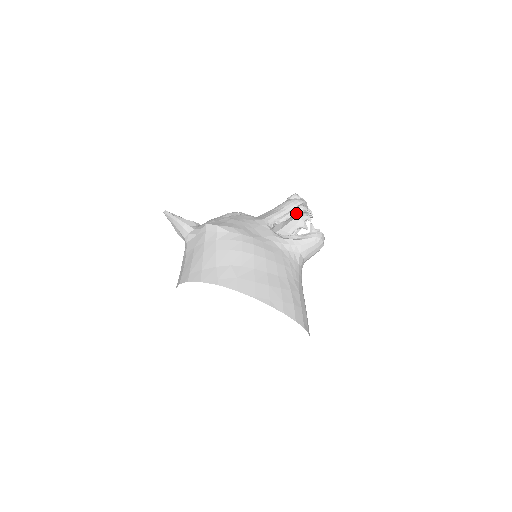
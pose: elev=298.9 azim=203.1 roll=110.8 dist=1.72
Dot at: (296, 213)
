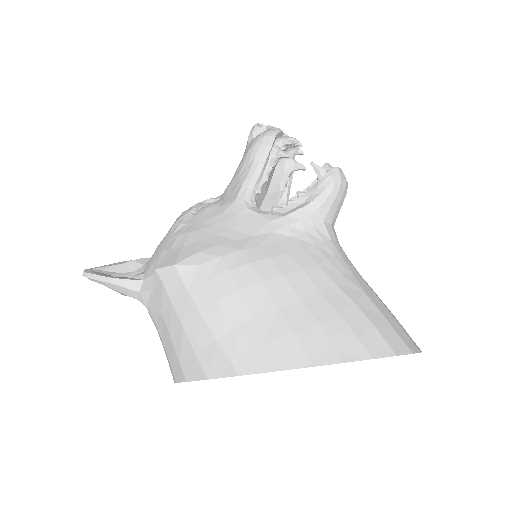
Dot at: (277, 158)
